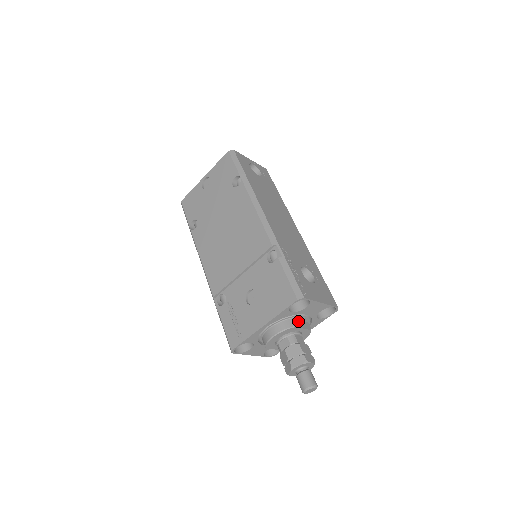
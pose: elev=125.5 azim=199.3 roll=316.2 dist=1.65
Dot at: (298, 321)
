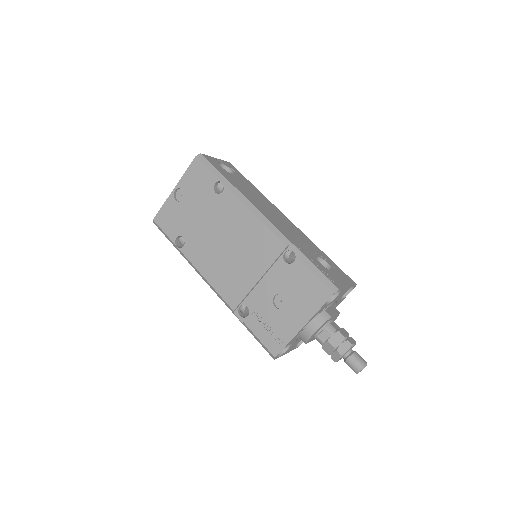
Dot at: (329, 310)
